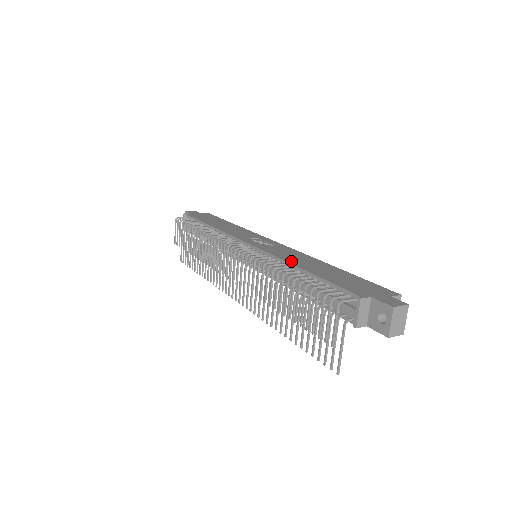
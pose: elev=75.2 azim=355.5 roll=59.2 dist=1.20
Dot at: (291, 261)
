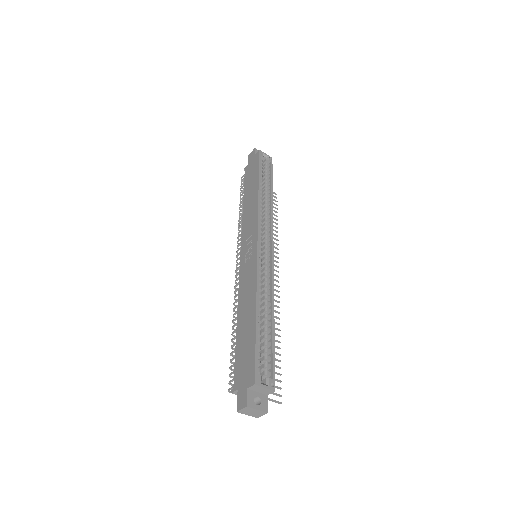
Dot at: (240, 304)
